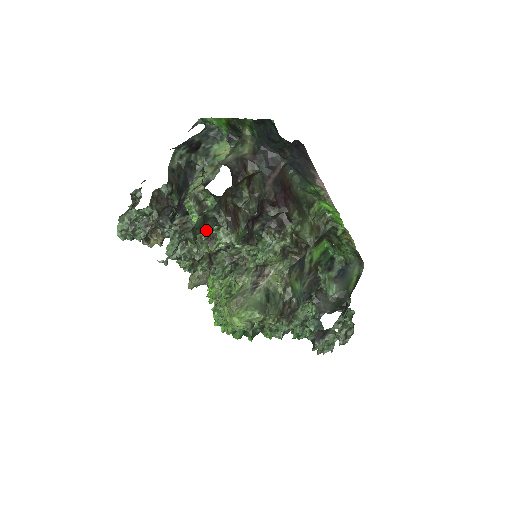
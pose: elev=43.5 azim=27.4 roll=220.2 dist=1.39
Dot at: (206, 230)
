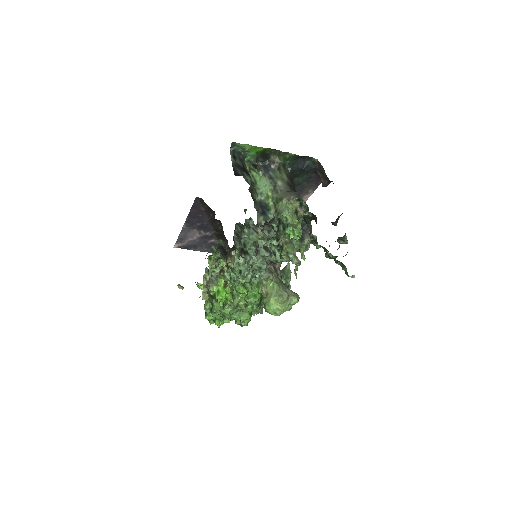
Dot at: occluded
